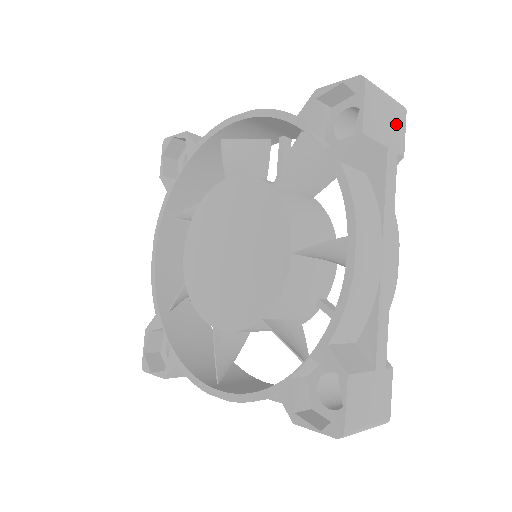
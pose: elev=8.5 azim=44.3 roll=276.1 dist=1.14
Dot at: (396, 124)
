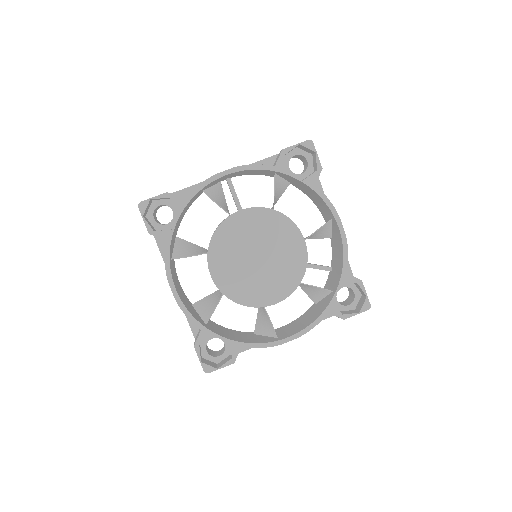
Dot at: occluded
